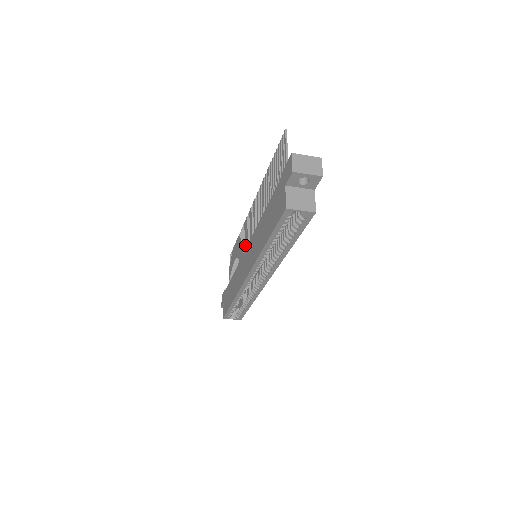
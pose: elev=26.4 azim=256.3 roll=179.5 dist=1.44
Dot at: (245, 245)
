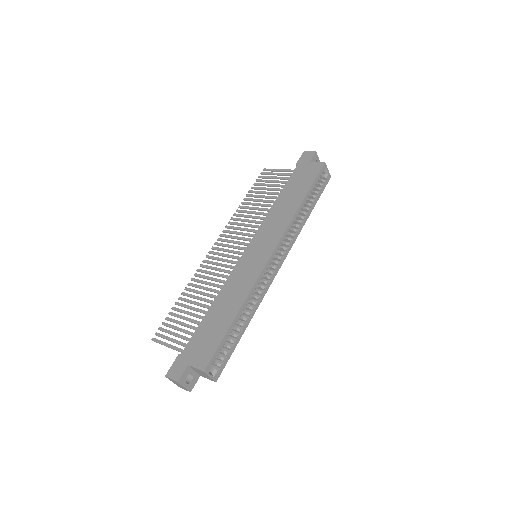
Dot at: (223, 269)
